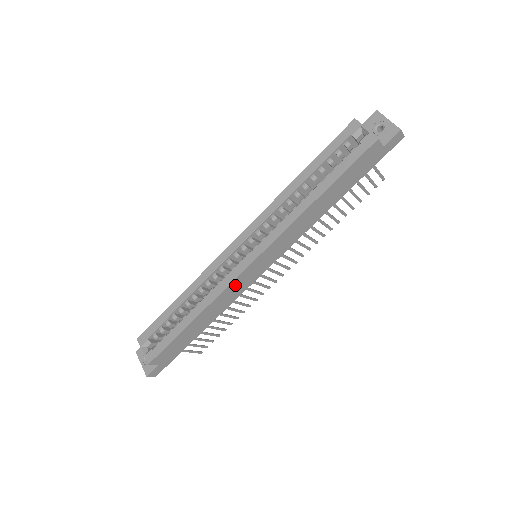
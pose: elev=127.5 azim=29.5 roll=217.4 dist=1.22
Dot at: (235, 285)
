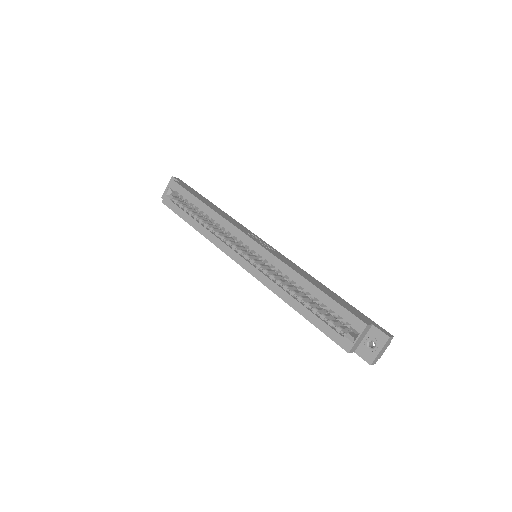
Dot at: occluded
